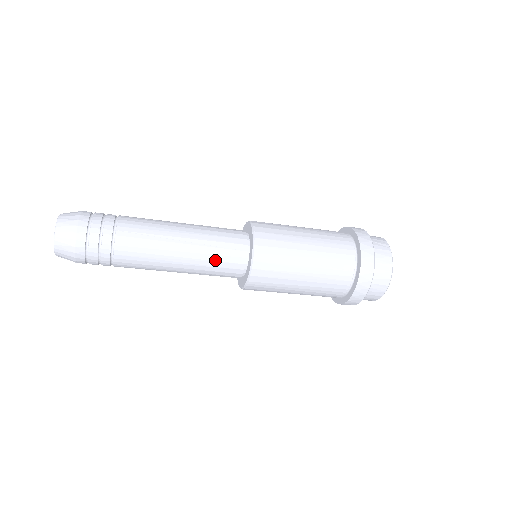
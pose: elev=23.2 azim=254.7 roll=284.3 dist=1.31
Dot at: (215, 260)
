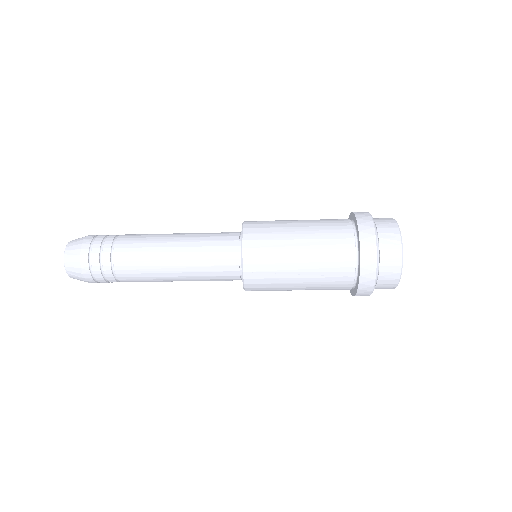
Dot at: (209, 275)
